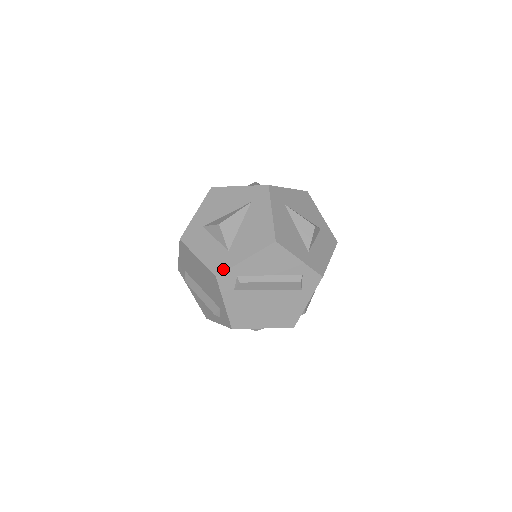
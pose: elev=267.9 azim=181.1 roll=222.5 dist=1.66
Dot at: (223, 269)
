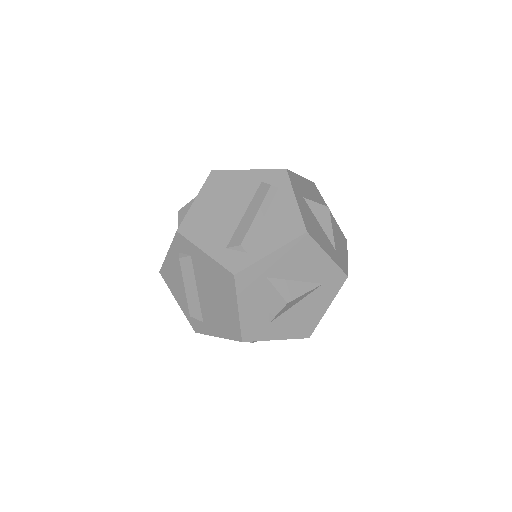
Dot at: (253, 339)
